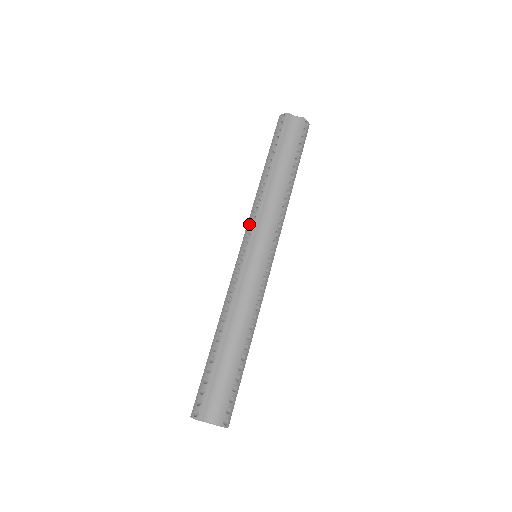
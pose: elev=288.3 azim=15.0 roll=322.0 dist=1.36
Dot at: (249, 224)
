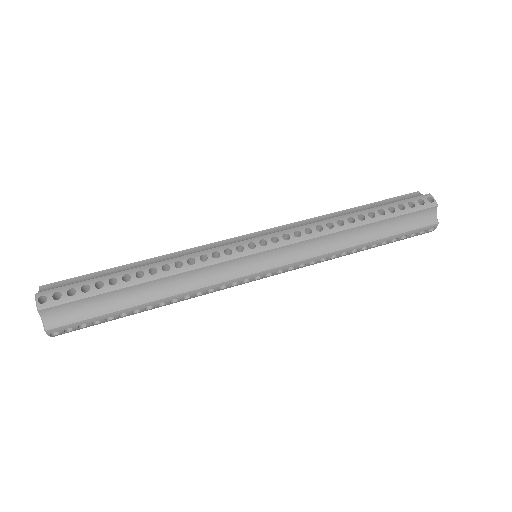
Dot at: occluded
